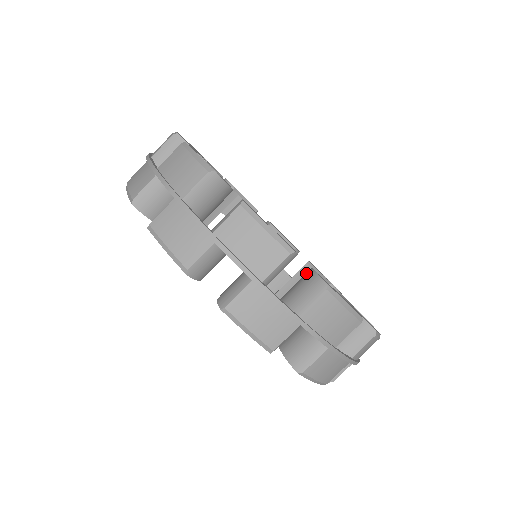
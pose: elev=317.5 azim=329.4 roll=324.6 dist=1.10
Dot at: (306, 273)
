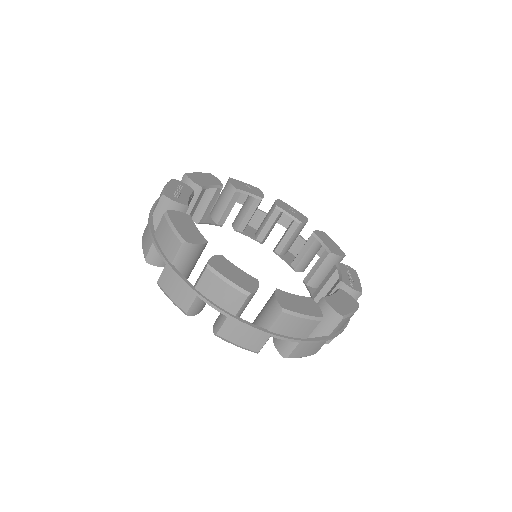
Dot at: occluded
